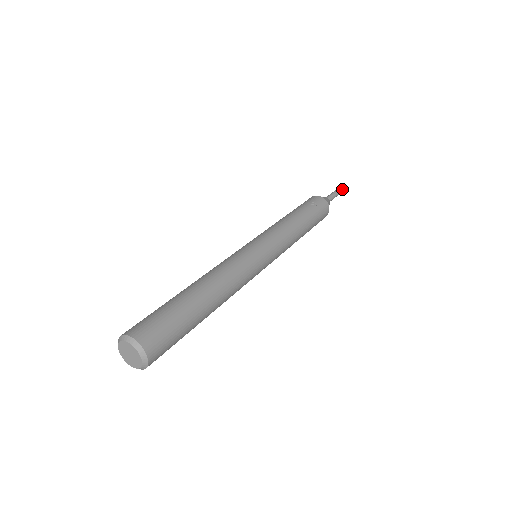
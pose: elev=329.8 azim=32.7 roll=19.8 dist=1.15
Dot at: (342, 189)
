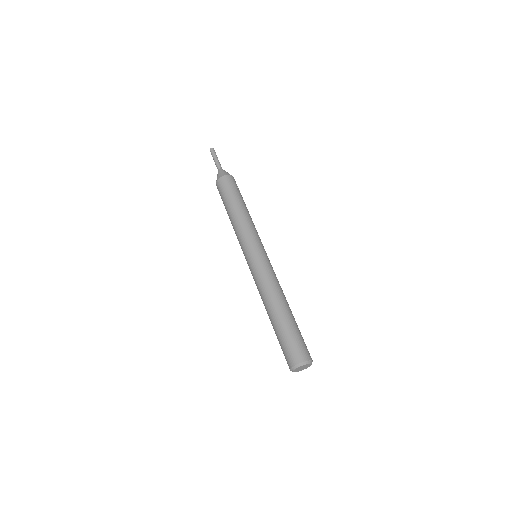
Dot at: occluded
